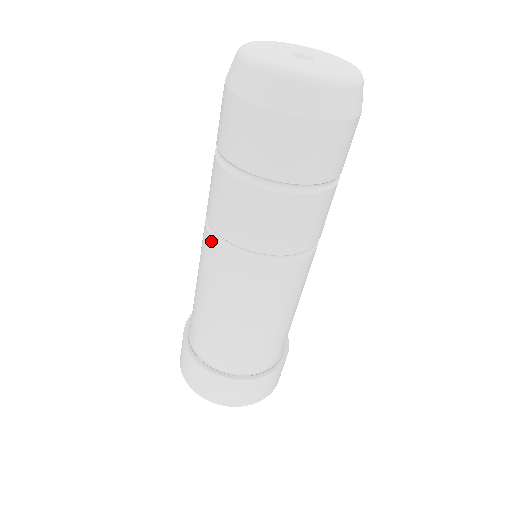
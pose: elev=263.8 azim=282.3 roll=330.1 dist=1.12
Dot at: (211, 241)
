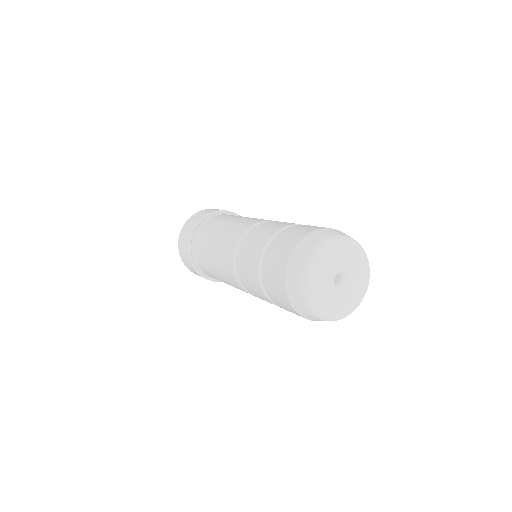
Dot at: (232, 254)
